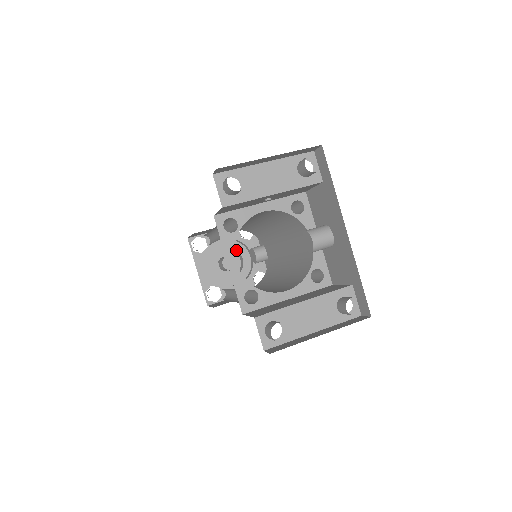
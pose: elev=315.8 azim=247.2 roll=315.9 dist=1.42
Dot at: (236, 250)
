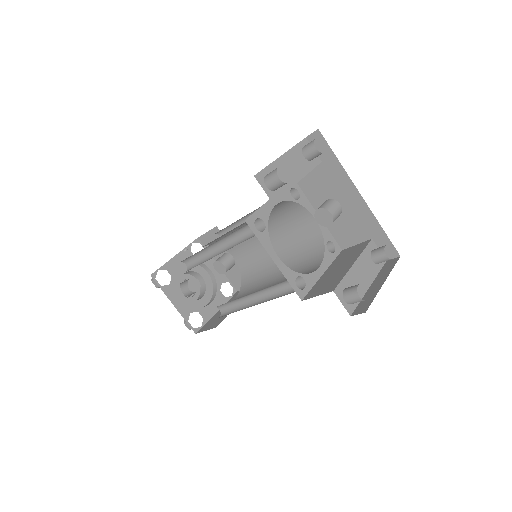
Dot at: (194, 271)
